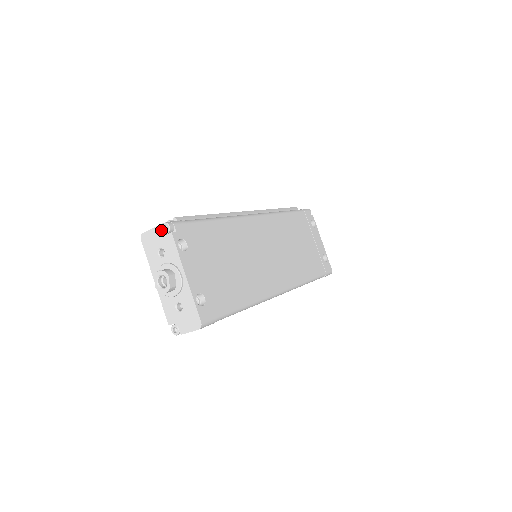
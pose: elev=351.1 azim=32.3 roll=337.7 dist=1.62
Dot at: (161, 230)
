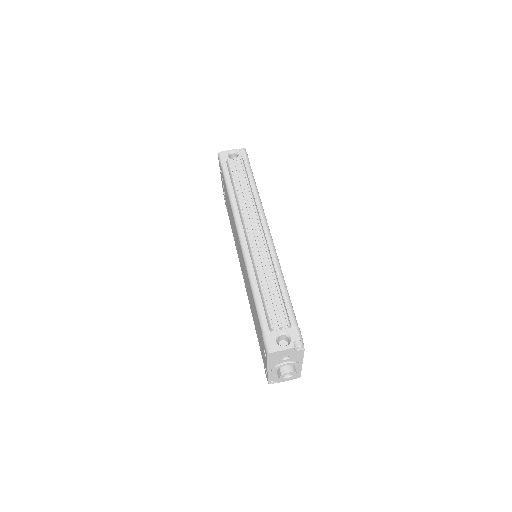
Dot at: (294, 349)
